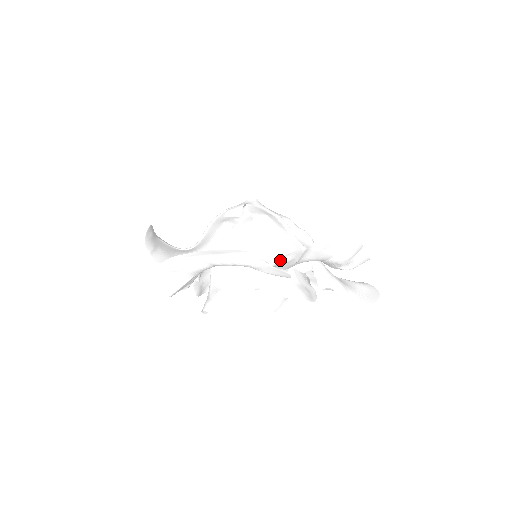
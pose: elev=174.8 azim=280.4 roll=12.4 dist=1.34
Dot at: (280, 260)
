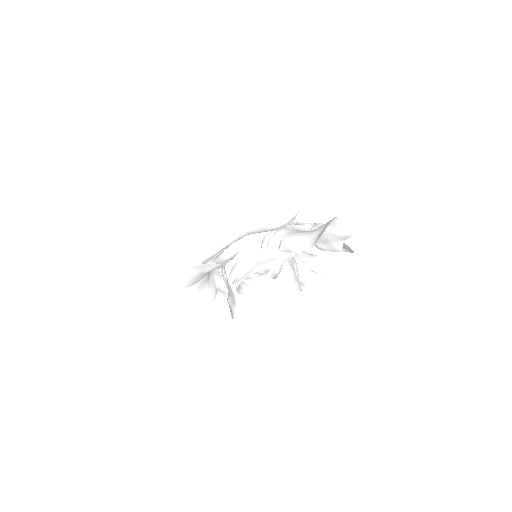
Dot at: occluded
